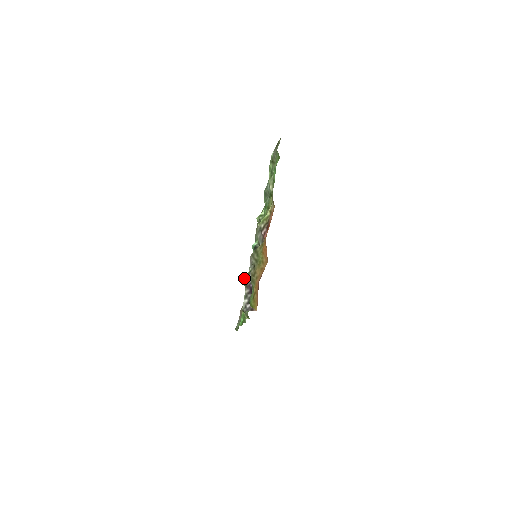
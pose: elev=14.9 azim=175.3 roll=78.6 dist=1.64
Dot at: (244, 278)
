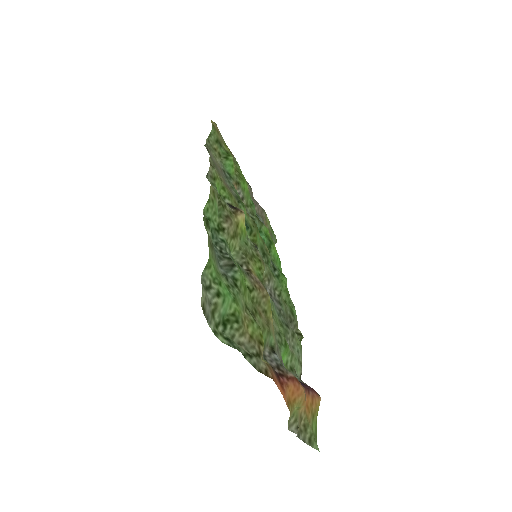
Dot at: occluded
